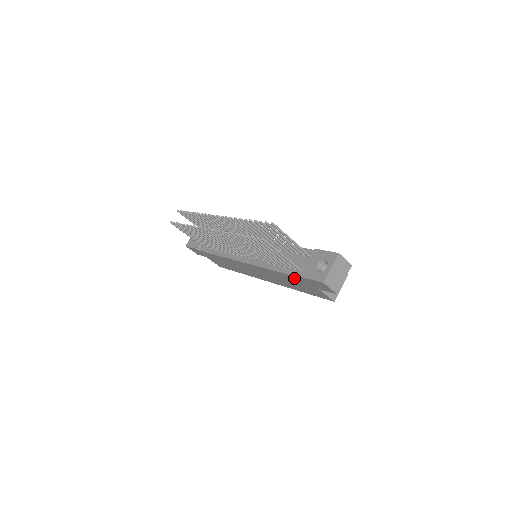
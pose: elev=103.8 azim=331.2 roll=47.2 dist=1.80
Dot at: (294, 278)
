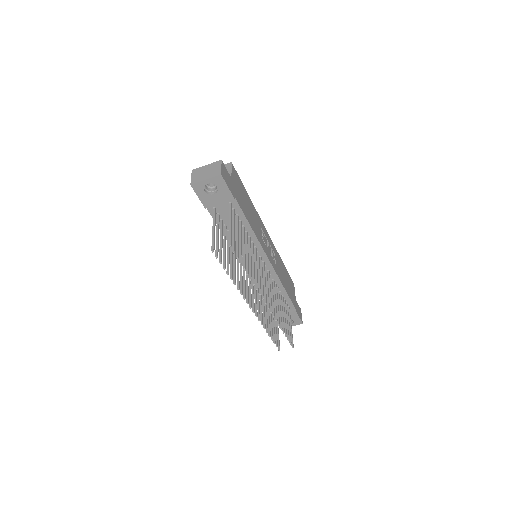
Dot at: occluded
